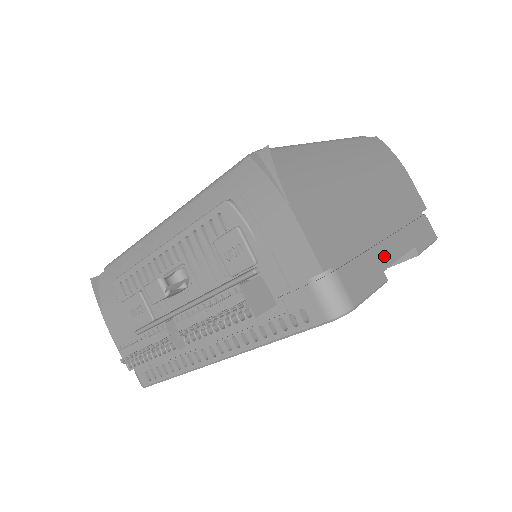
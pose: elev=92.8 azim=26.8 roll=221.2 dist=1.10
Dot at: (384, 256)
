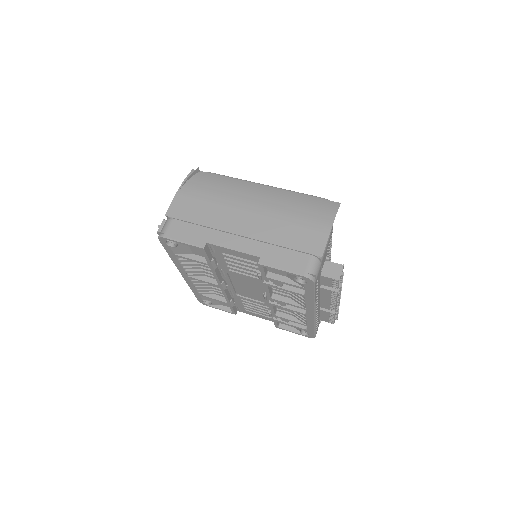
Dot at: (218, 239)
